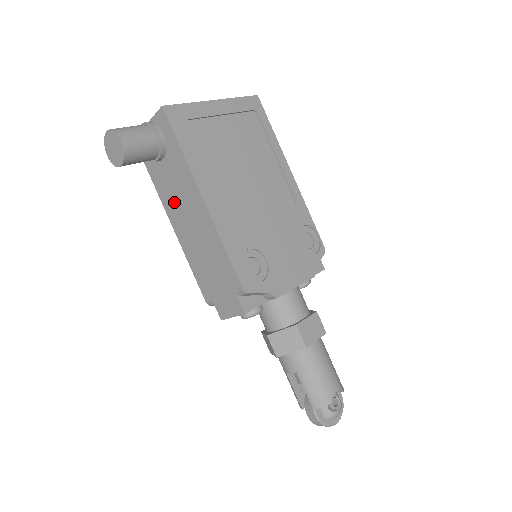
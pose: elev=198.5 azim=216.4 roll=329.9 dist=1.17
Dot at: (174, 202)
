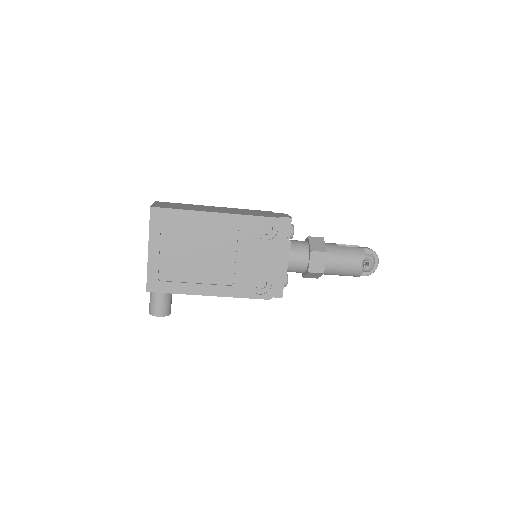
Dot at: occluded
